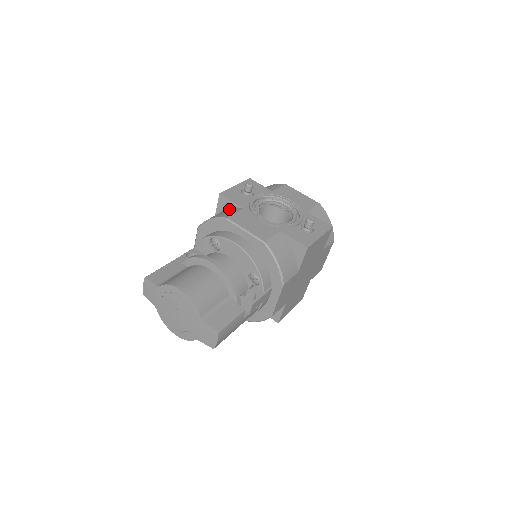
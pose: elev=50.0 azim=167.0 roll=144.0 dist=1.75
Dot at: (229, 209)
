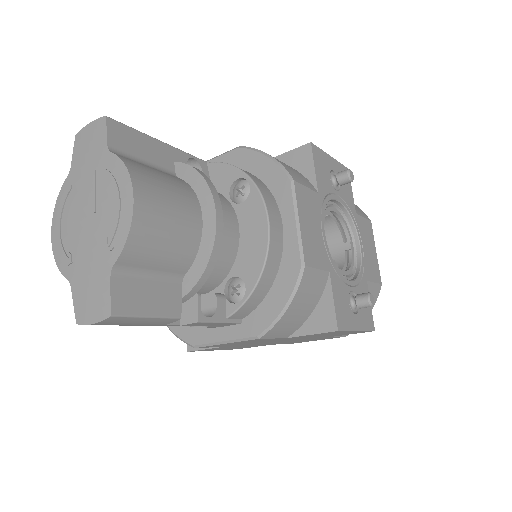
Dot at: (300, 172)
